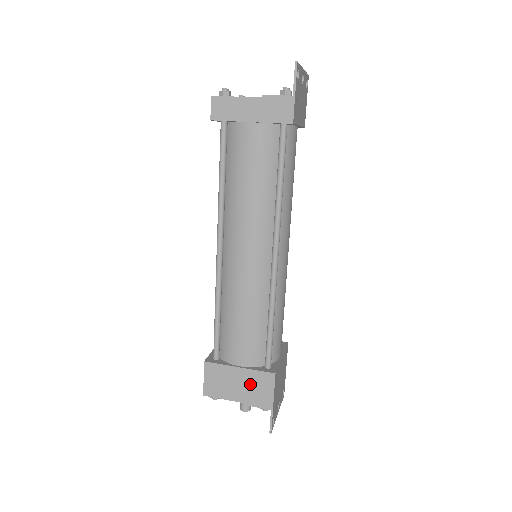
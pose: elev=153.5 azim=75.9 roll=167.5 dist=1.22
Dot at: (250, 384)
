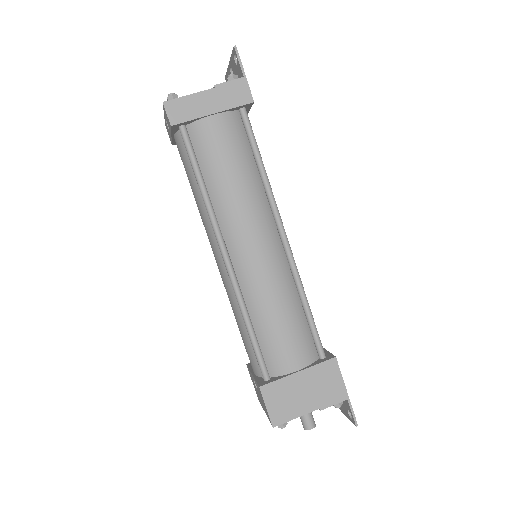
Dot at: (316, 384)
